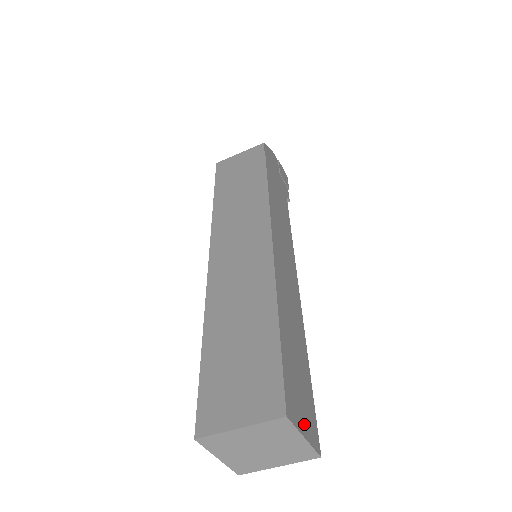
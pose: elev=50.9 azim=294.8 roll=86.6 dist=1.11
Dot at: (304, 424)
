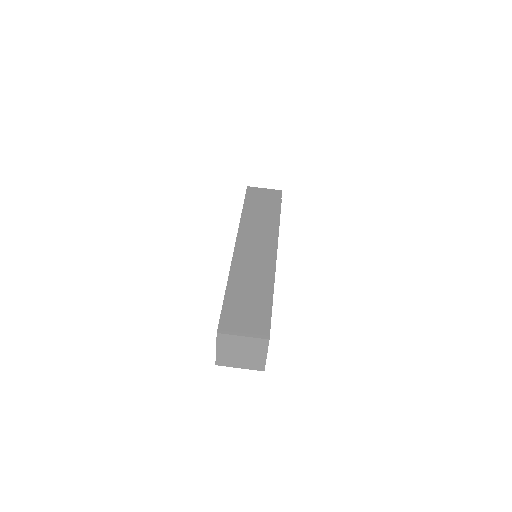
Dot at: occluded
